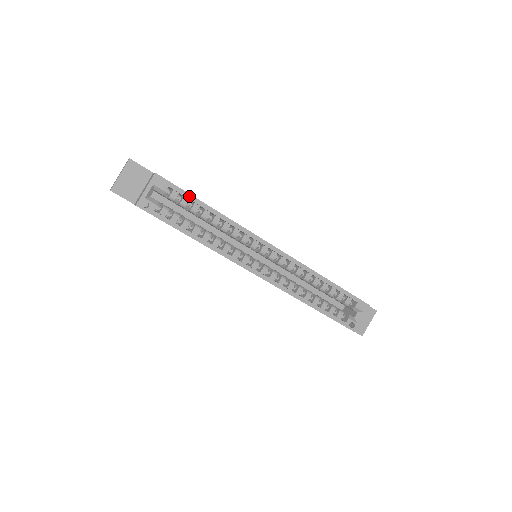
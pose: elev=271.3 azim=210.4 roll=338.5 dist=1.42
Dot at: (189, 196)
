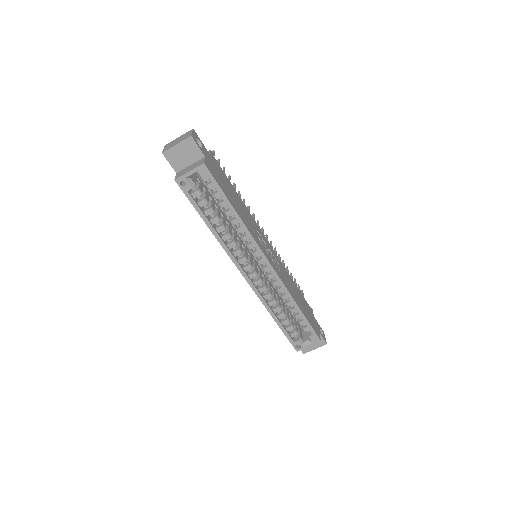
Dot at: (222, 194)
